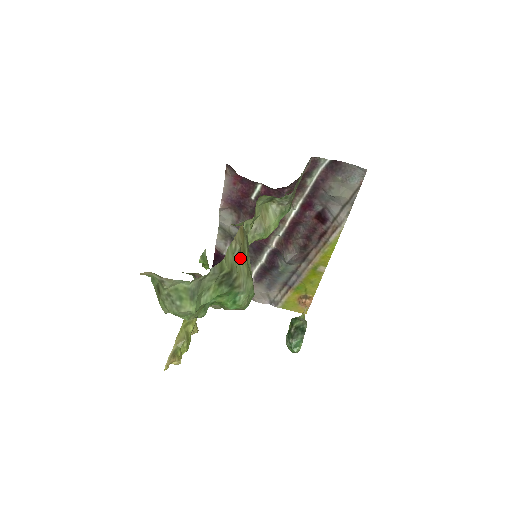
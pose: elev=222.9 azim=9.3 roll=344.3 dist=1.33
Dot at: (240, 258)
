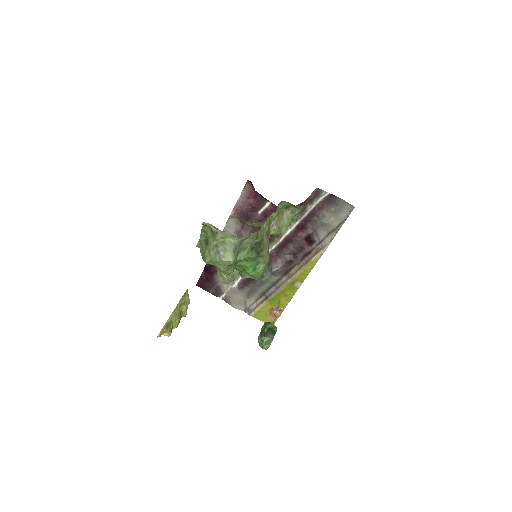
Dot at: (266, 237)
